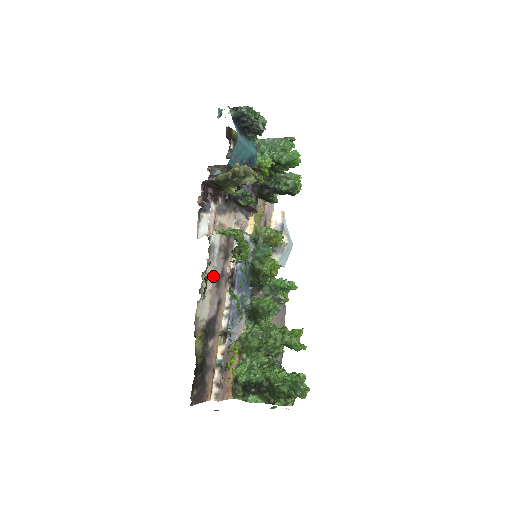
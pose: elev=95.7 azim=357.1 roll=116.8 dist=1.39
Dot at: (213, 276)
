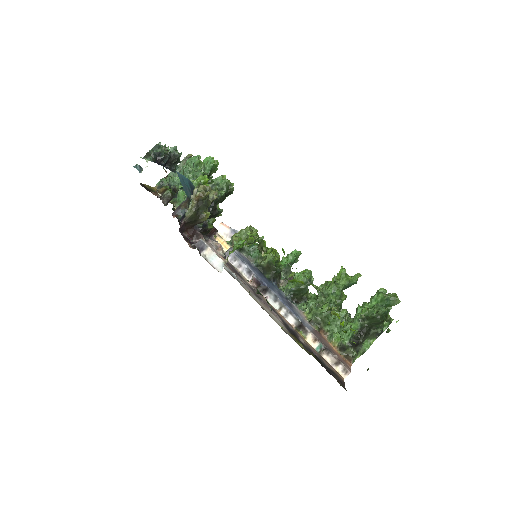
Dot at: (252, 294)
